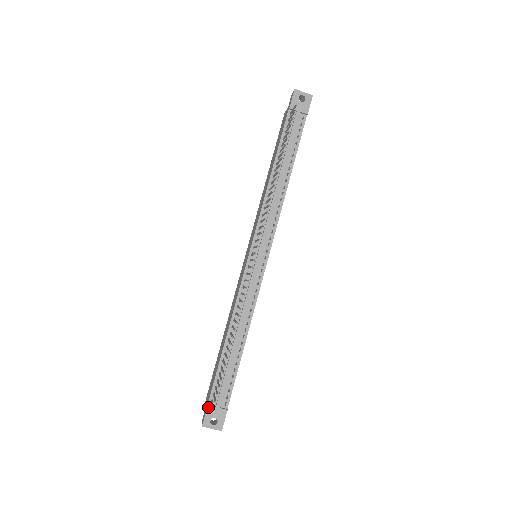
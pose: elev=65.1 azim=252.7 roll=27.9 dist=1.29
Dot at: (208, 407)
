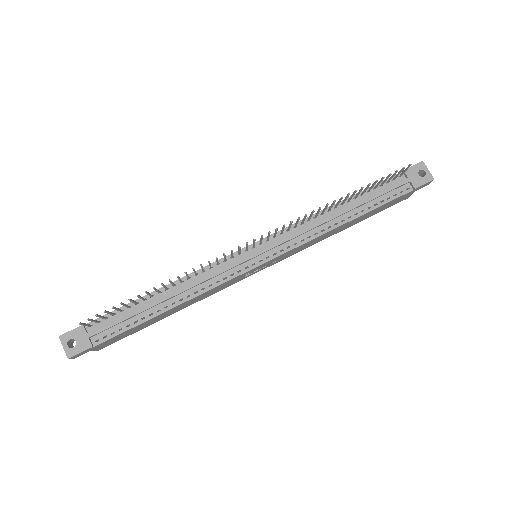
Dot at: (82, 326)
